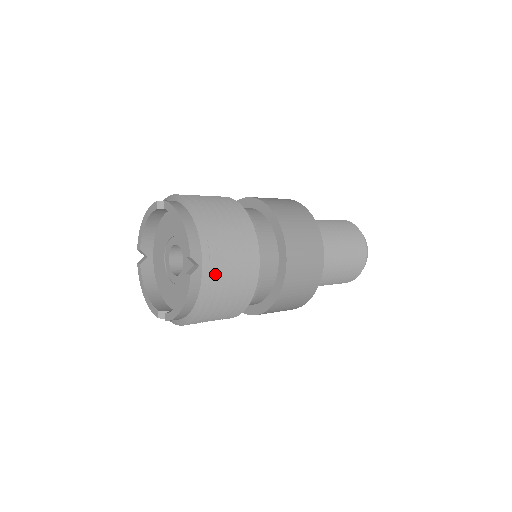
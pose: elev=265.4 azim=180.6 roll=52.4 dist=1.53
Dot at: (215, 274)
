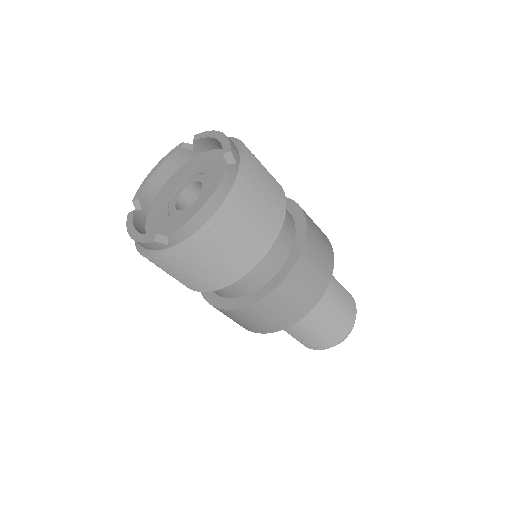
Dot at: (172, 261)
